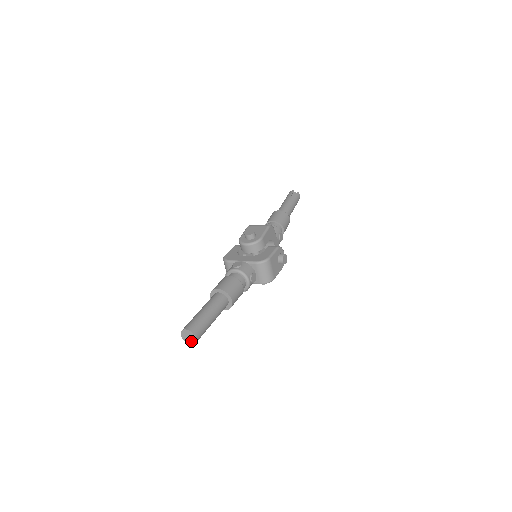
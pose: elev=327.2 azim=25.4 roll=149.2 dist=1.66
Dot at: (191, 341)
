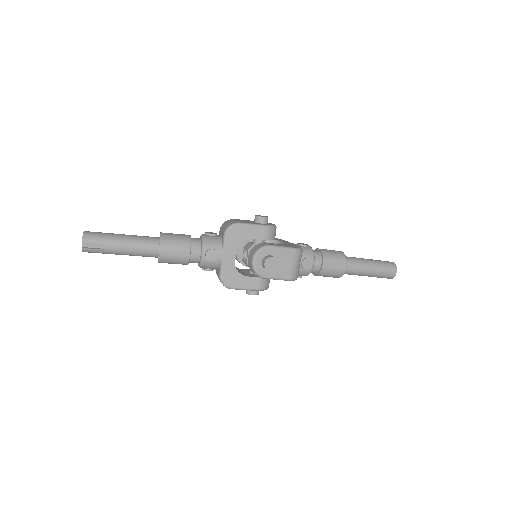
Dot at: (83, 241)
